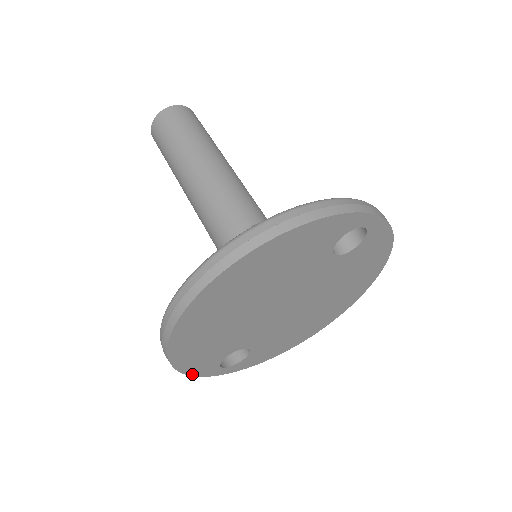
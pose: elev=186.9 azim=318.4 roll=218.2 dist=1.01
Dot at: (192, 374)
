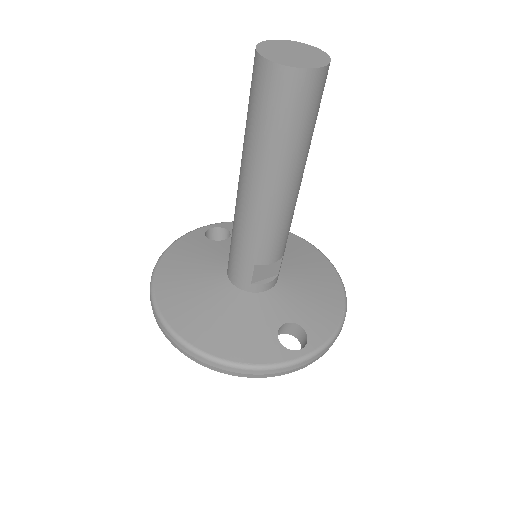
Dot at: occluded
